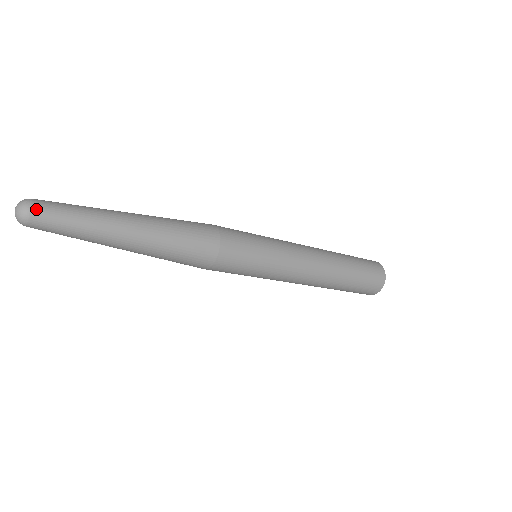
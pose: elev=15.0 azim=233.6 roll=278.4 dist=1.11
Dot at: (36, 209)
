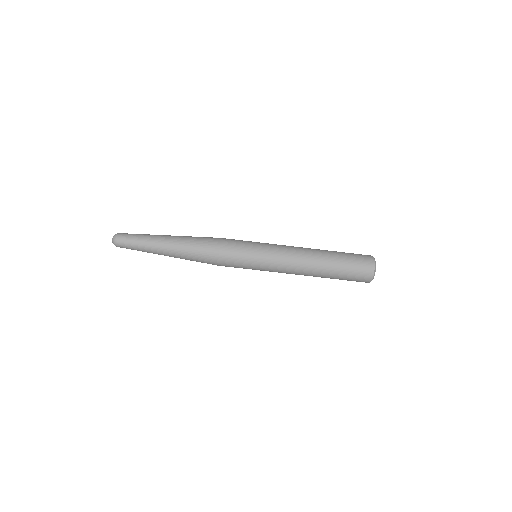
Dot at: occluded
